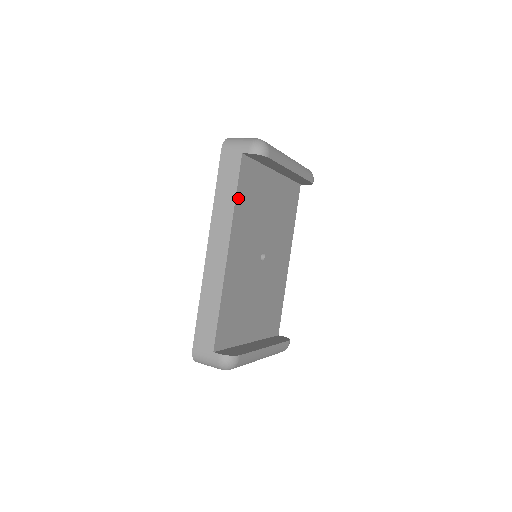
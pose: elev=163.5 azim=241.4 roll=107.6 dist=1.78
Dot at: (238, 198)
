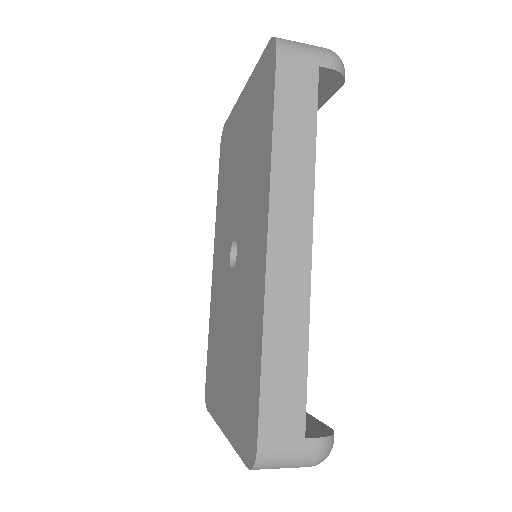
Dot at: (312, 145)
